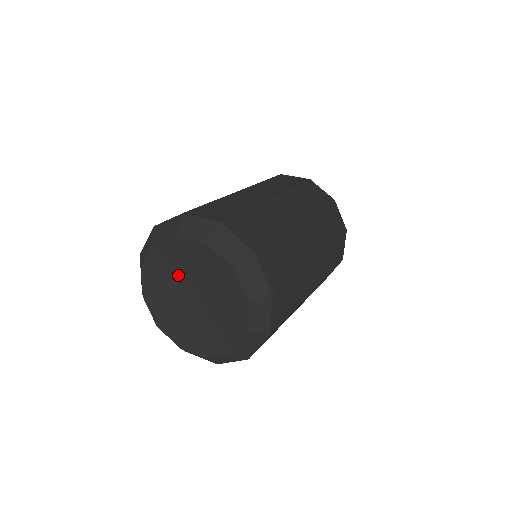
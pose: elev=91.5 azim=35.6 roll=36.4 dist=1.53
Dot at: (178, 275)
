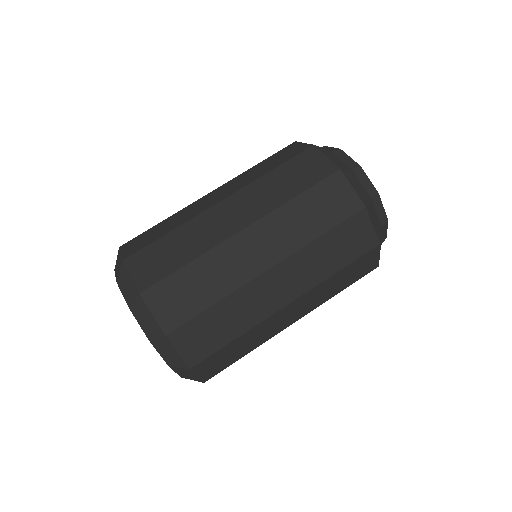
Dot at: occluded
